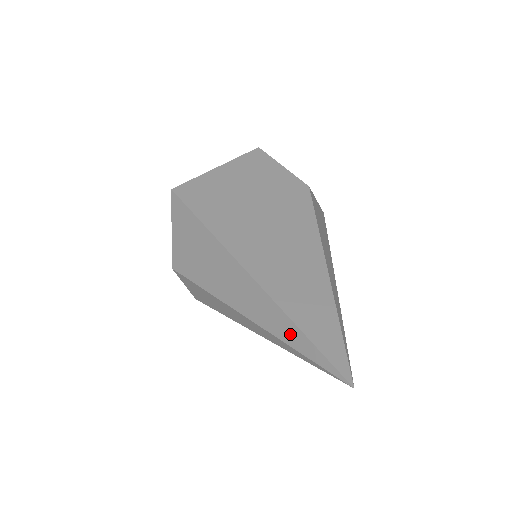
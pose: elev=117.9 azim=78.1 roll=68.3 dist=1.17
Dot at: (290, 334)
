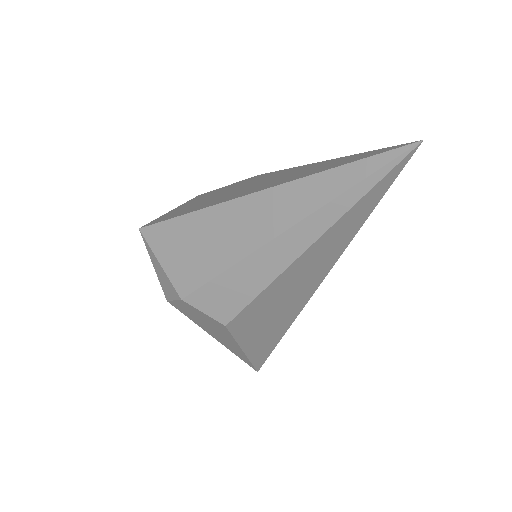
Dot at: (331, 184)
